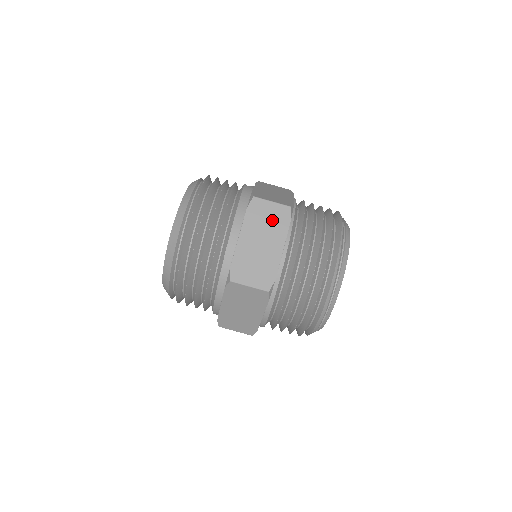
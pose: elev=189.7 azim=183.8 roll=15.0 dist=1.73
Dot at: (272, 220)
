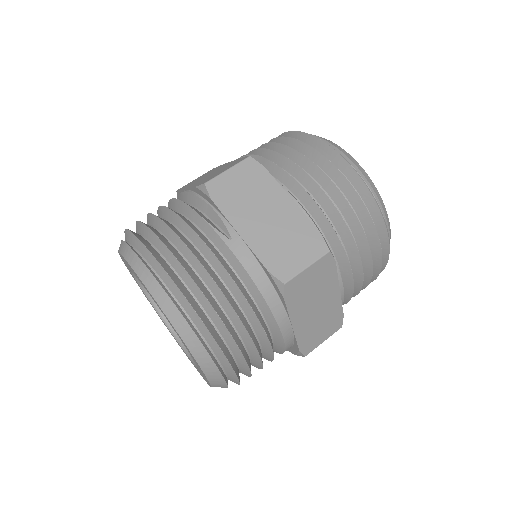
Dot at: (317, 282)
